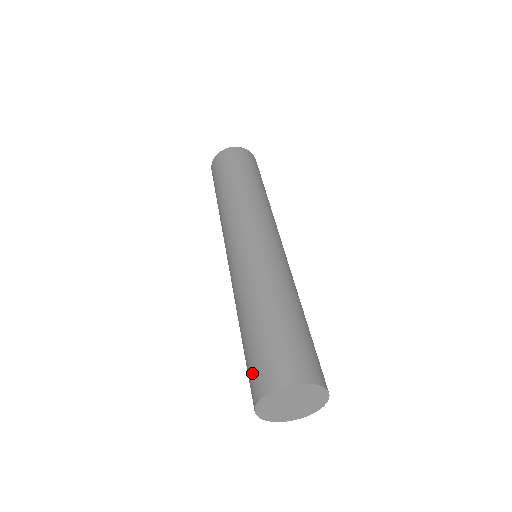
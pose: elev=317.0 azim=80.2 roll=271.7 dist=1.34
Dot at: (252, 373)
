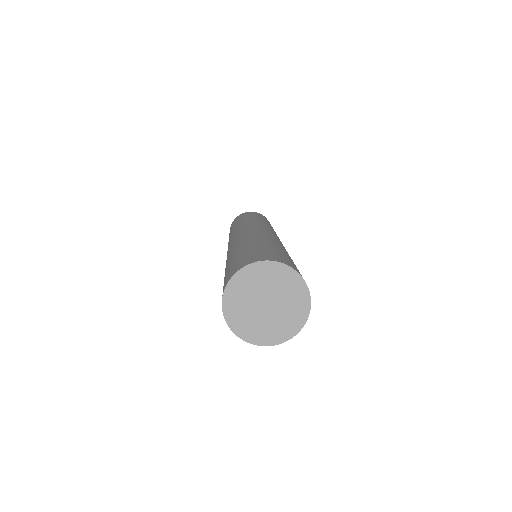
Dot at: (225, 279)
